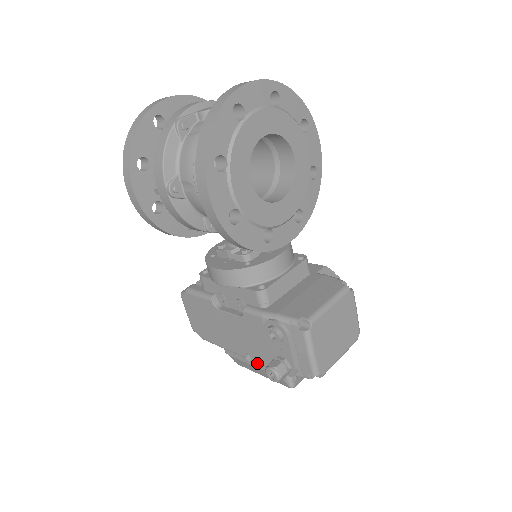
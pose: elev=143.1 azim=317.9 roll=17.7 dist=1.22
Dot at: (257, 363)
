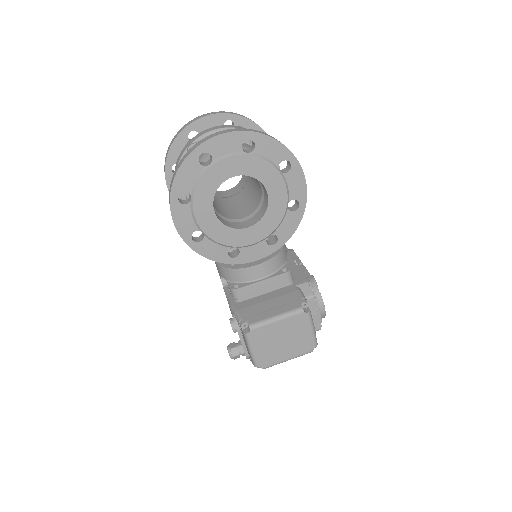
Dot at: occluded
